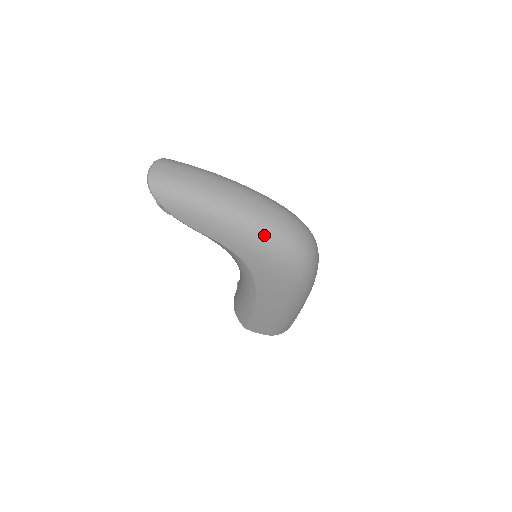
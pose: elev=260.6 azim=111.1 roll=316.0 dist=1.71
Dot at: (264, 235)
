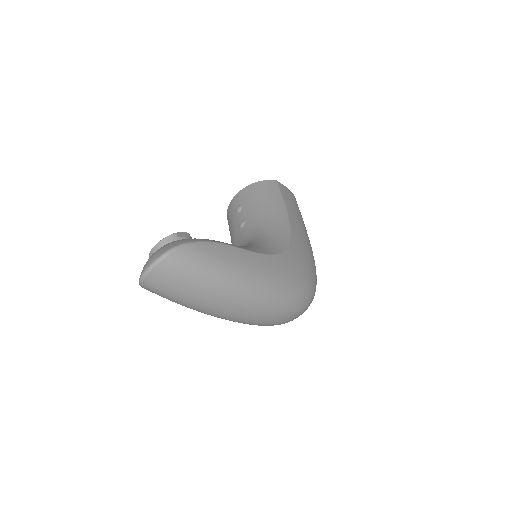
Dot at: occluded
